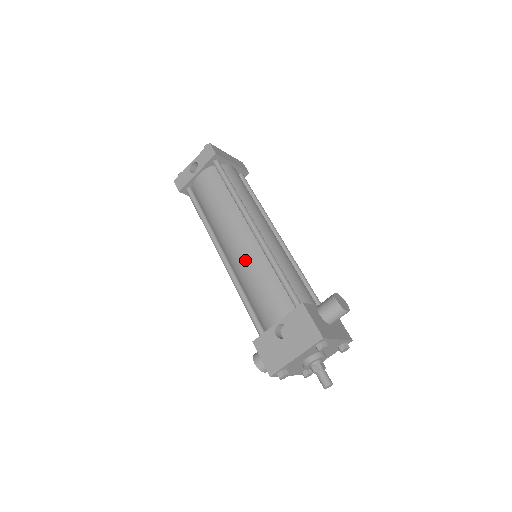
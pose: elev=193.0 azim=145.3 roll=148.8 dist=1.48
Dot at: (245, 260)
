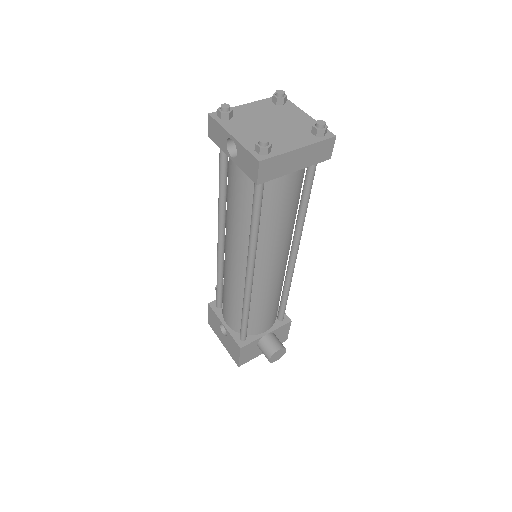
Dot at: (229, 277)
